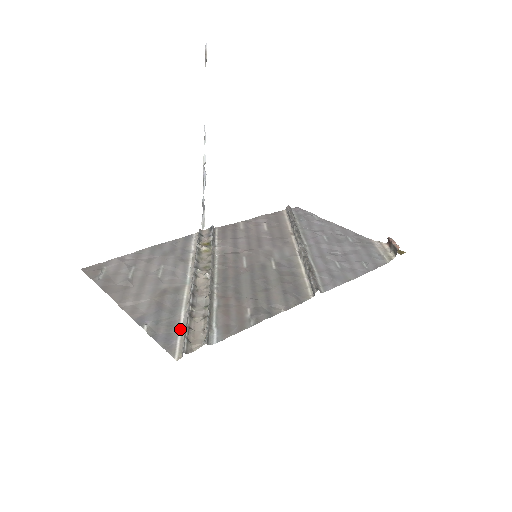
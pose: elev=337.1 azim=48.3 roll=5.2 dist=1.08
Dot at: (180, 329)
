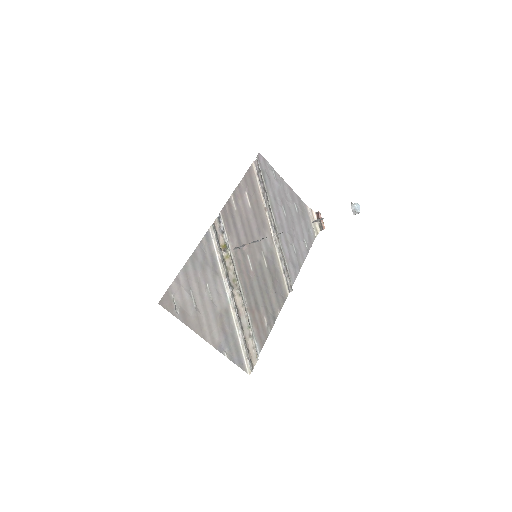
Dot at: (242, 350)
